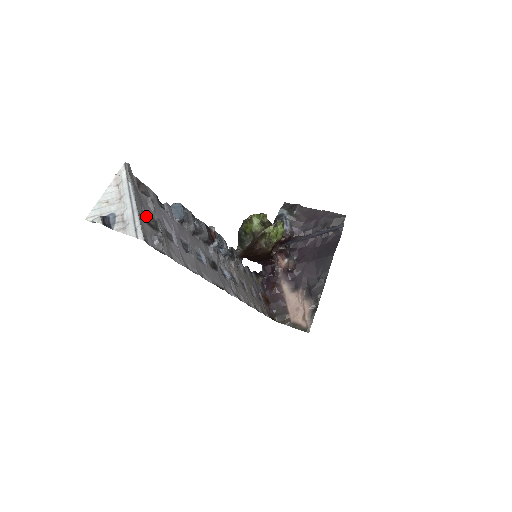
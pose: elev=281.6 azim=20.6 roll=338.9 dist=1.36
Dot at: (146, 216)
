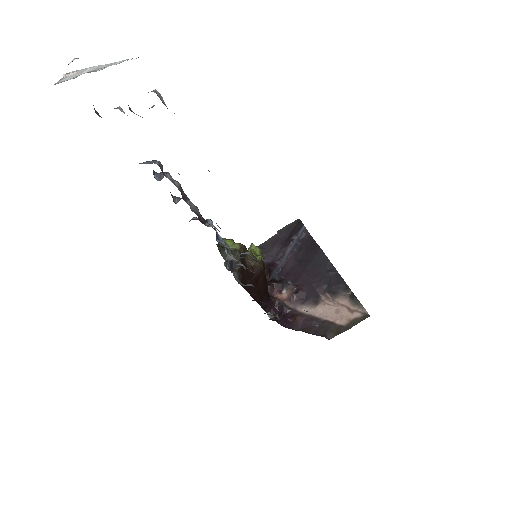
Dot at: occluded
